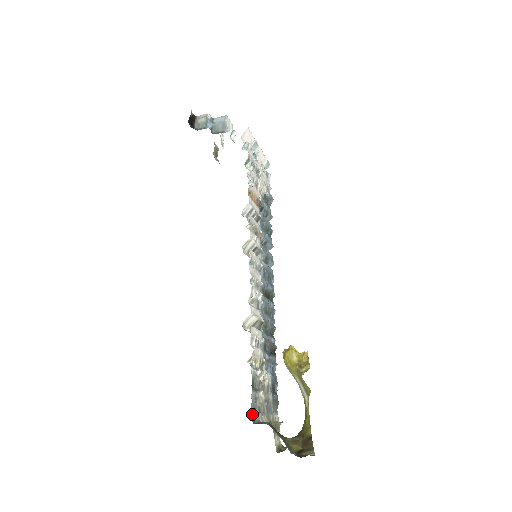
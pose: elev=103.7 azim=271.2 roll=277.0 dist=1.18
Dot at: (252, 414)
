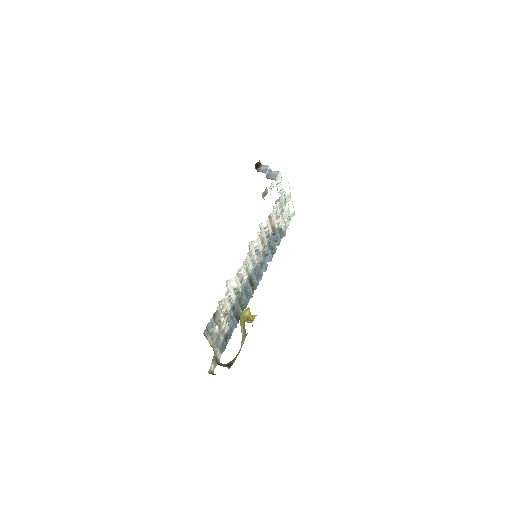
Dot at: (205, 329)
